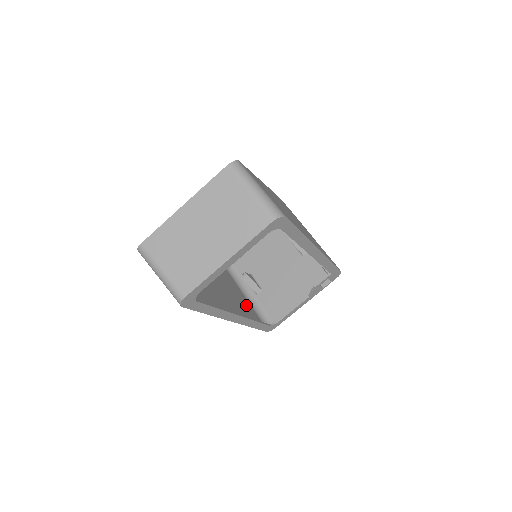
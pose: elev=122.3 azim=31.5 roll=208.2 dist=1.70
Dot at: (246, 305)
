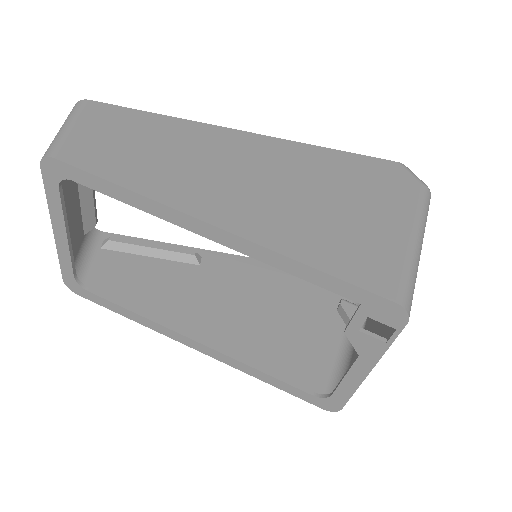
Dot at: (312, 351)
